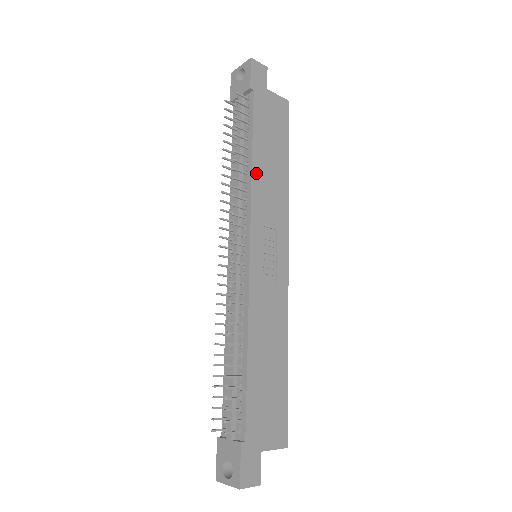
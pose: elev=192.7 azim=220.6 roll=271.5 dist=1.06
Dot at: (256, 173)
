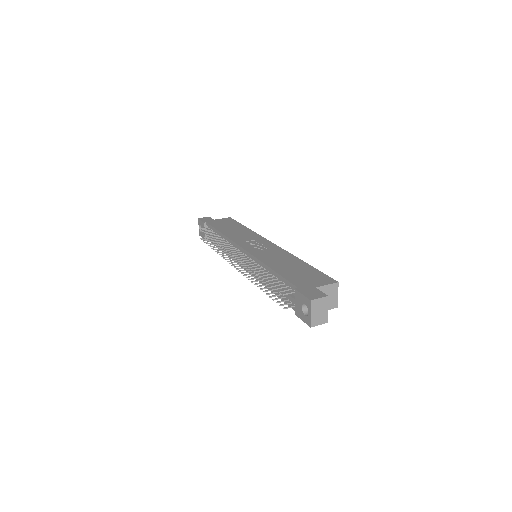
Dot at: (227, 234)
